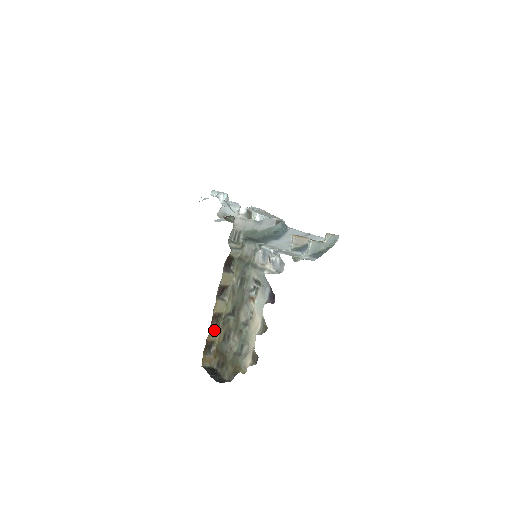
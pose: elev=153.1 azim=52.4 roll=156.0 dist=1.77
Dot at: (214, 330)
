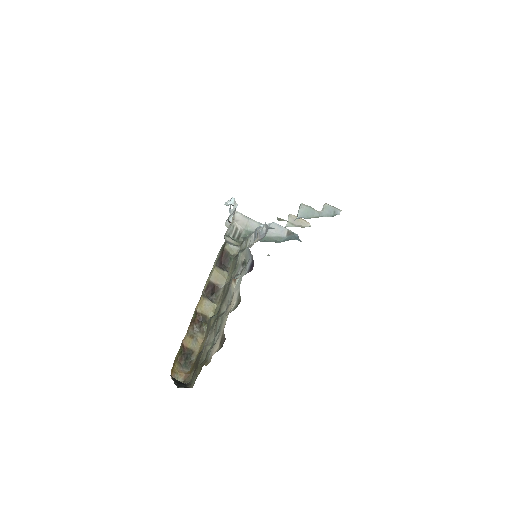
Dot at: (195, 335)
